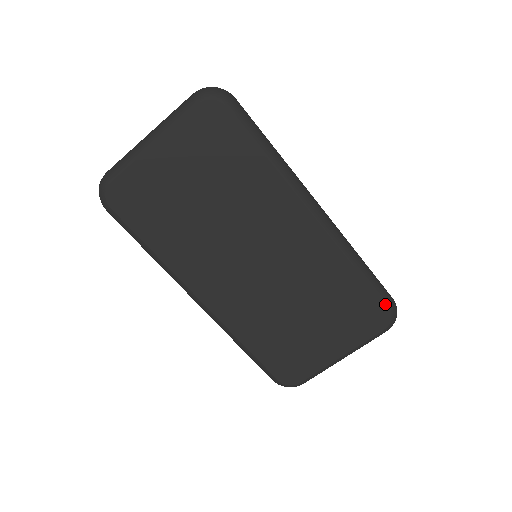
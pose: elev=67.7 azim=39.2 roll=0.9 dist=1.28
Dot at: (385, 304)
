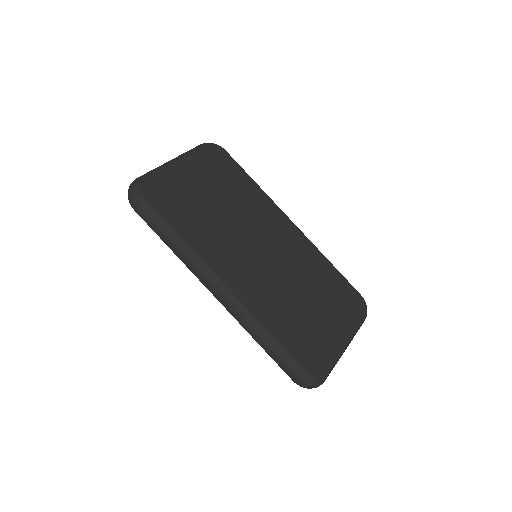
Dot at: (356, 291)
